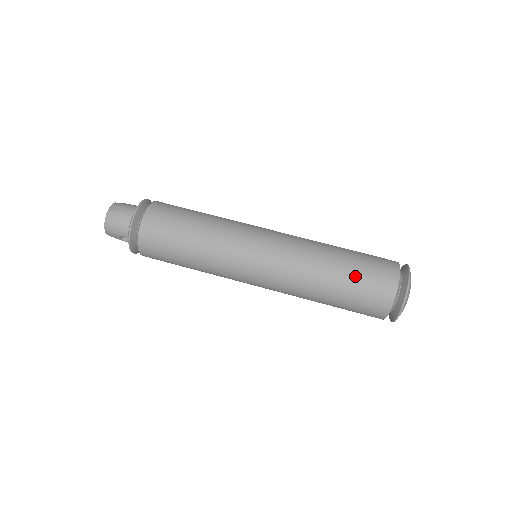
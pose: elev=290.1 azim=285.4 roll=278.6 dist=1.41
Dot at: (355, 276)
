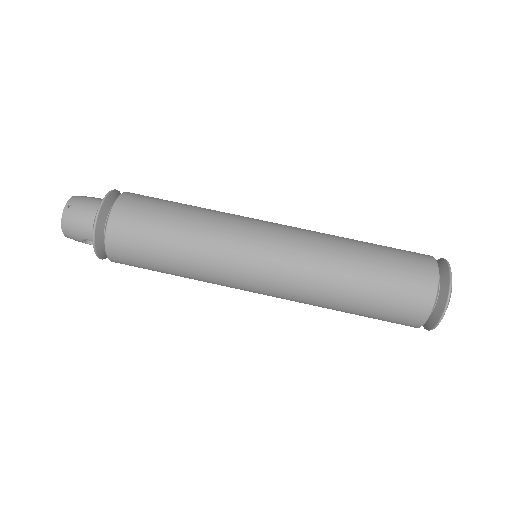
Dot at: (383, 280)
